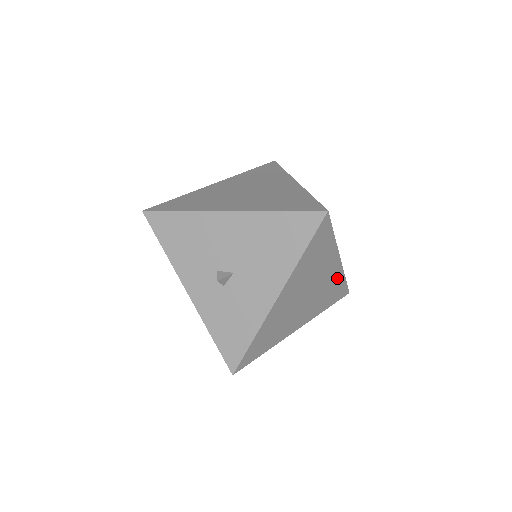
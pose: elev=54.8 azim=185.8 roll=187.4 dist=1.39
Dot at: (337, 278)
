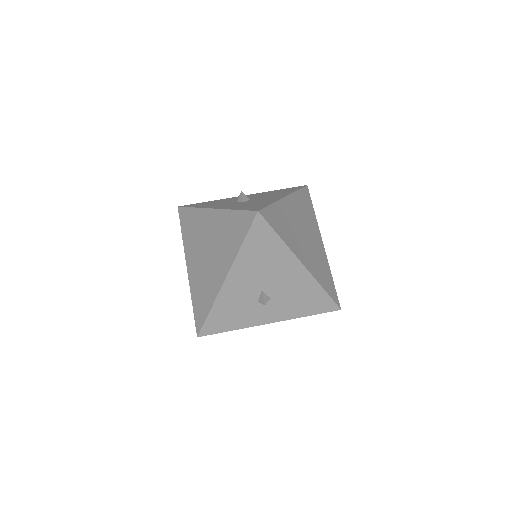
Dot at: occluded
